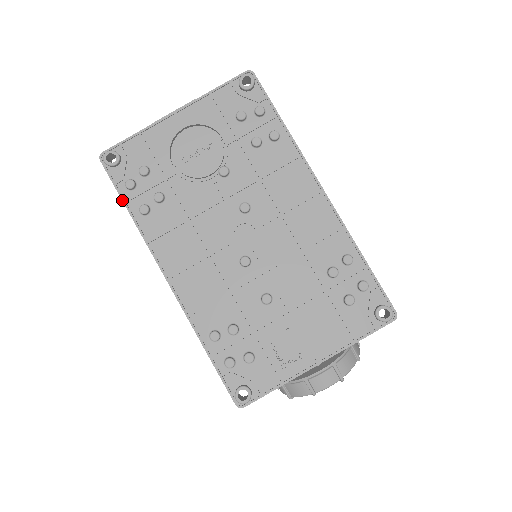
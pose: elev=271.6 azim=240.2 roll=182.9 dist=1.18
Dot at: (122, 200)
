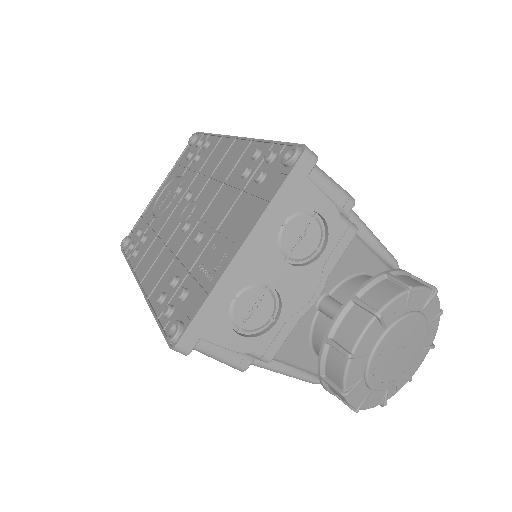
Dot at: (126, 259)
